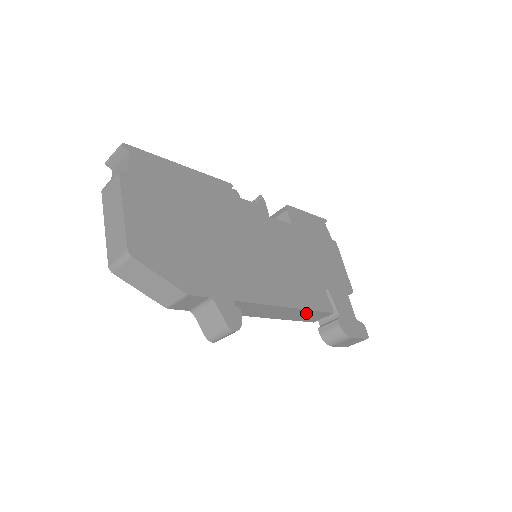
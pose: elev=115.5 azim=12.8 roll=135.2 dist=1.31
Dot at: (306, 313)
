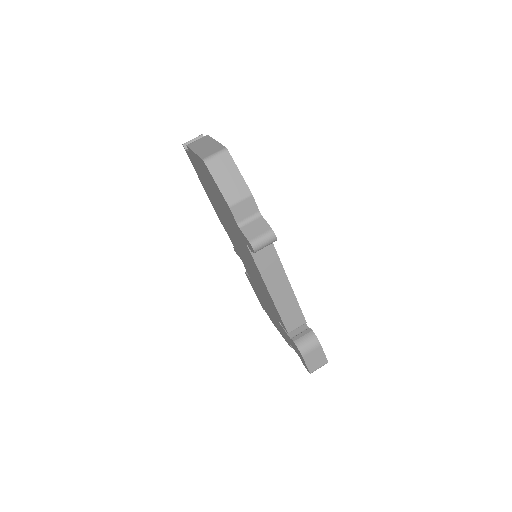
Dot at: (292, 304)
